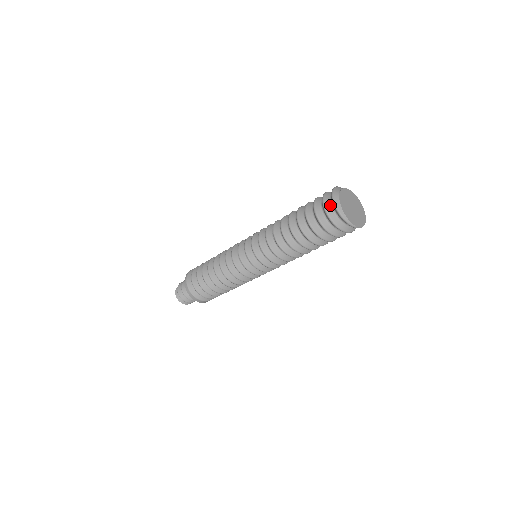
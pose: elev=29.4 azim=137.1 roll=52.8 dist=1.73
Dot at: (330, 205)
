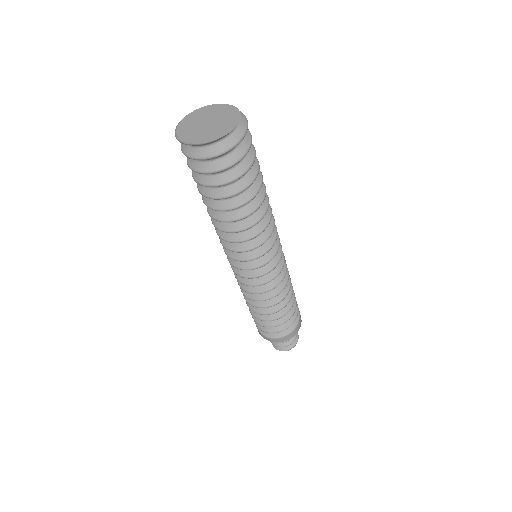
Dot at: occluded
